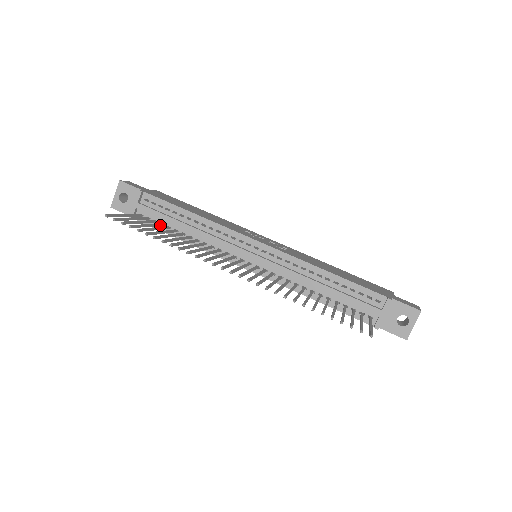
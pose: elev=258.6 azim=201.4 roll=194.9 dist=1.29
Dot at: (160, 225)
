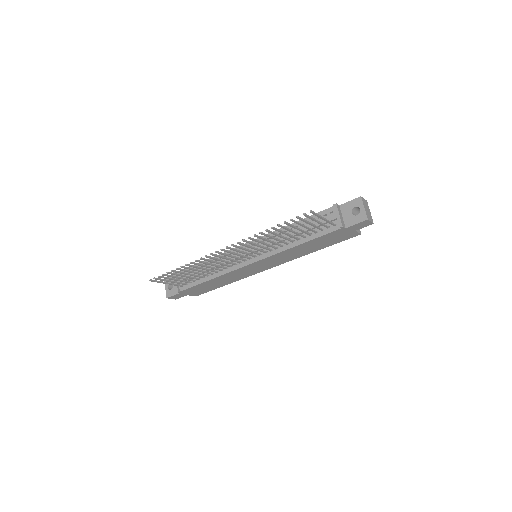
Dot at: (193, 280)
